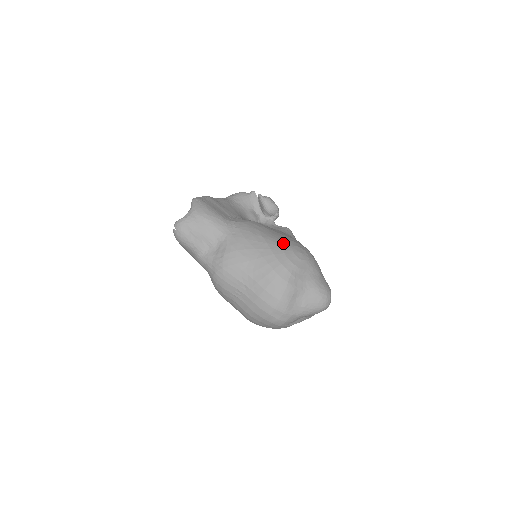
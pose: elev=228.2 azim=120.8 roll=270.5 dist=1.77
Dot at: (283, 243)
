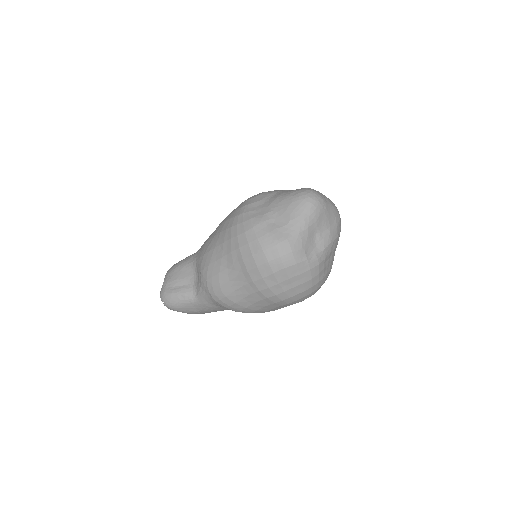
Dot at: occluded
